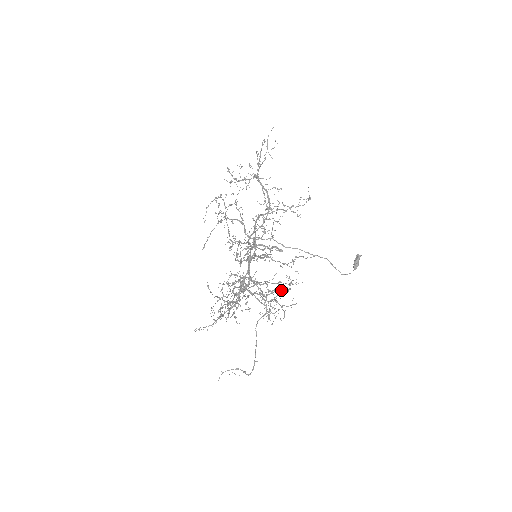
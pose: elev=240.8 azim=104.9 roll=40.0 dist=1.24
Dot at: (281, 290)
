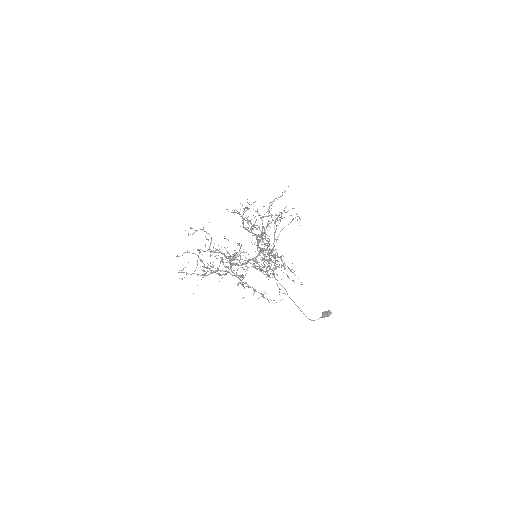
Dot at: occluded
